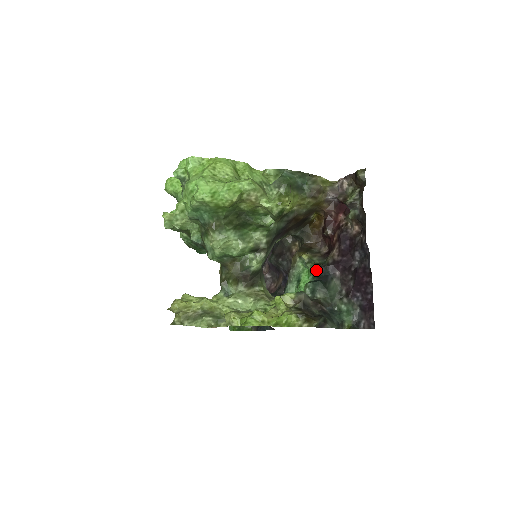
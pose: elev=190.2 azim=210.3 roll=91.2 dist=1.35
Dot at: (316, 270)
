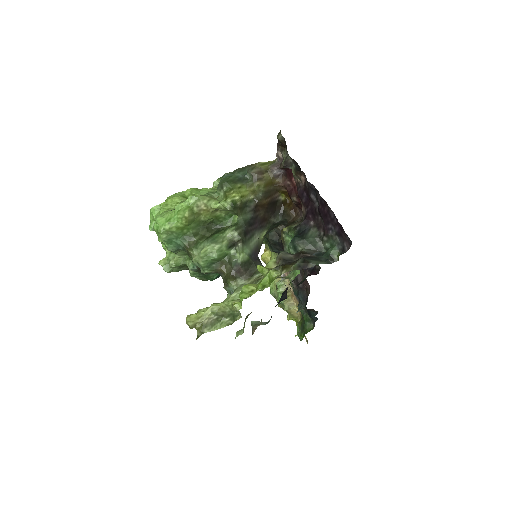
Dot at: (295, 232)
